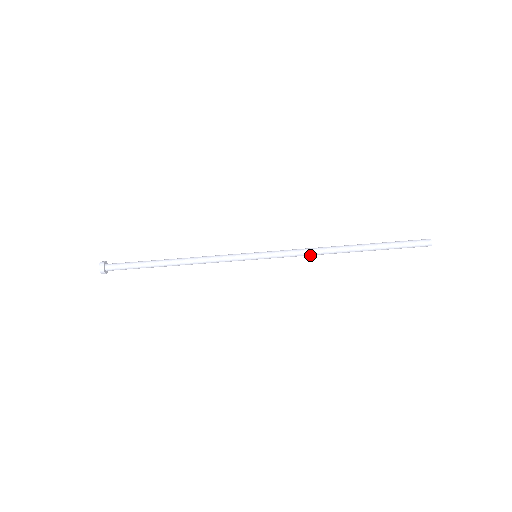
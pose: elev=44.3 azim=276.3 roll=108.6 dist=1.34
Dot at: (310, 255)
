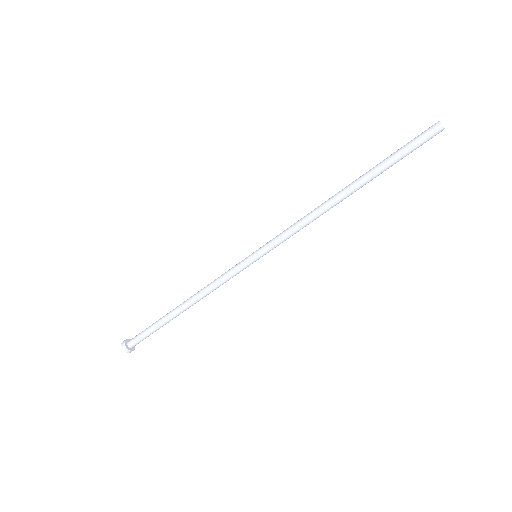
Dot at: (310, 222)
